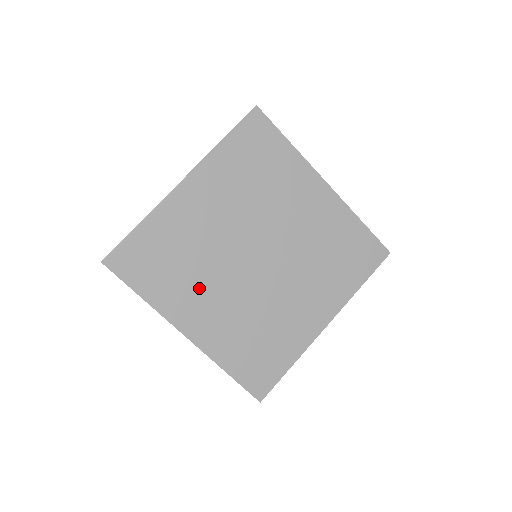
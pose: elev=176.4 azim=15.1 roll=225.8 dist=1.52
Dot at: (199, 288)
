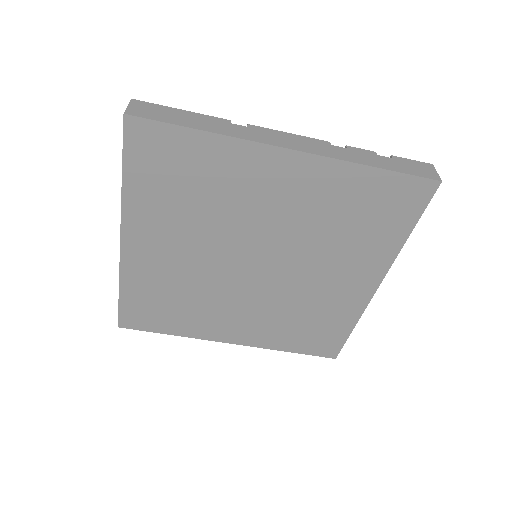
Dot at: (180, 230)
